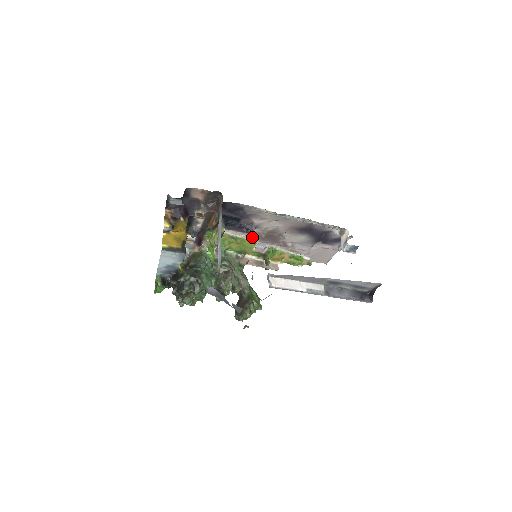
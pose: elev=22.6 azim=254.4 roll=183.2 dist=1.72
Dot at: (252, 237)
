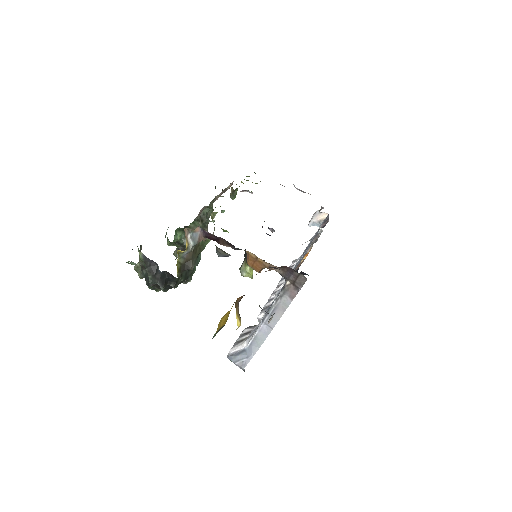
Dot at: occluded
